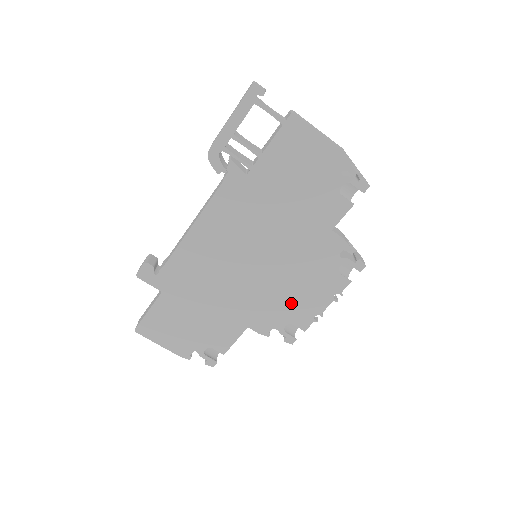
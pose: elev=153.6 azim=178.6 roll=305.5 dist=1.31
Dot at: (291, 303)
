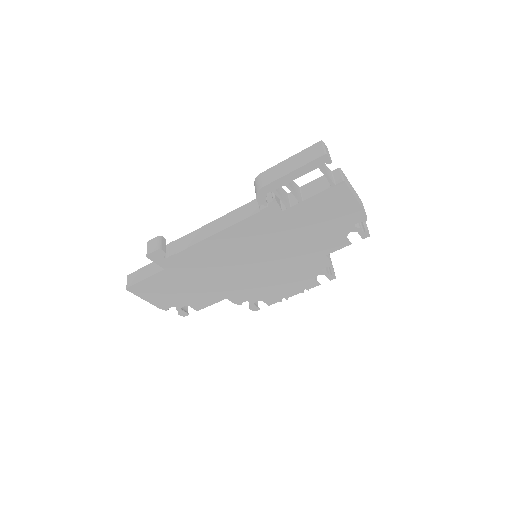
Dot at: (269, 290)
